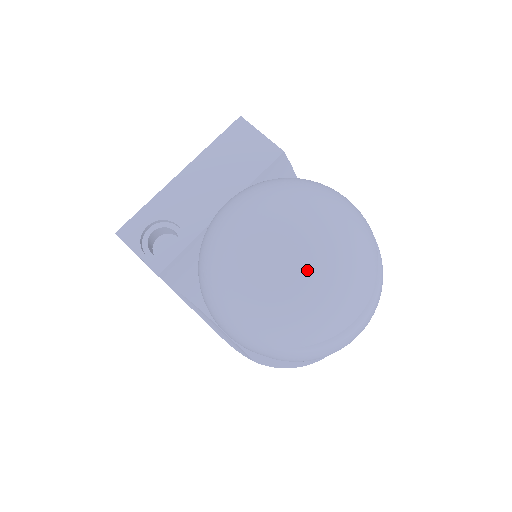
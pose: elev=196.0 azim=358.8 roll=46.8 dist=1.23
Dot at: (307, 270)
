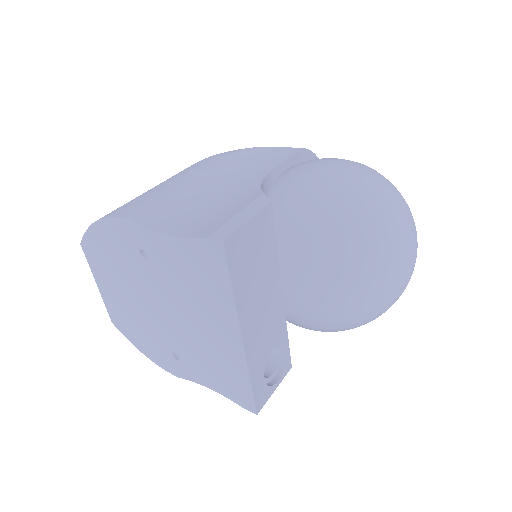
Dot at: occluded
